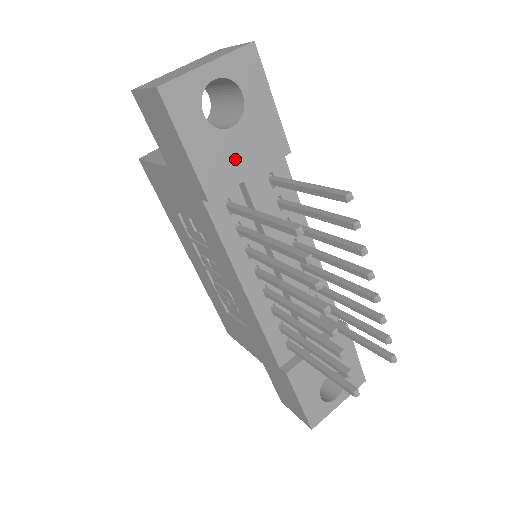
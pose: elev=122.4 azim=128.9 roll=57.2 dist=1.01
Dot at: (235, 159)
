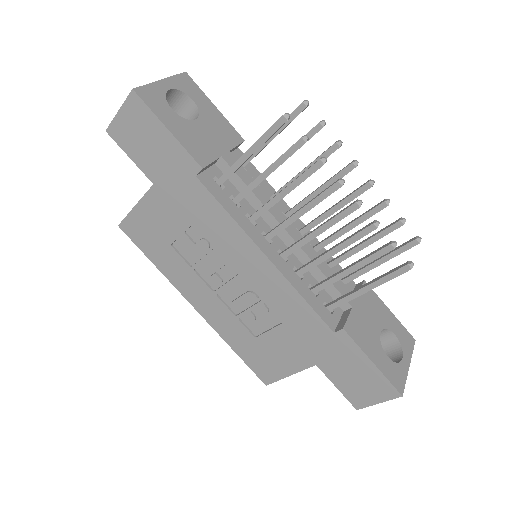
Dot at: (208, 141)
